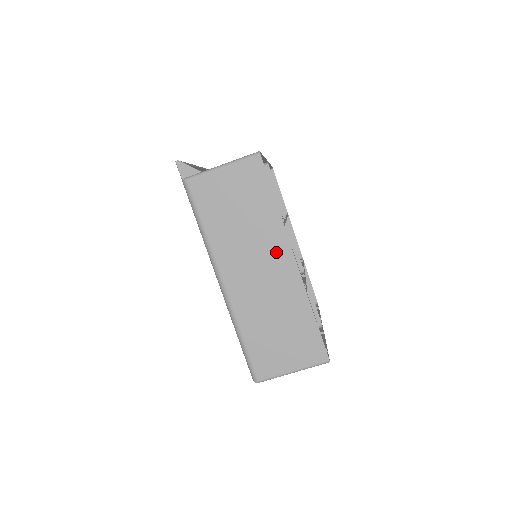
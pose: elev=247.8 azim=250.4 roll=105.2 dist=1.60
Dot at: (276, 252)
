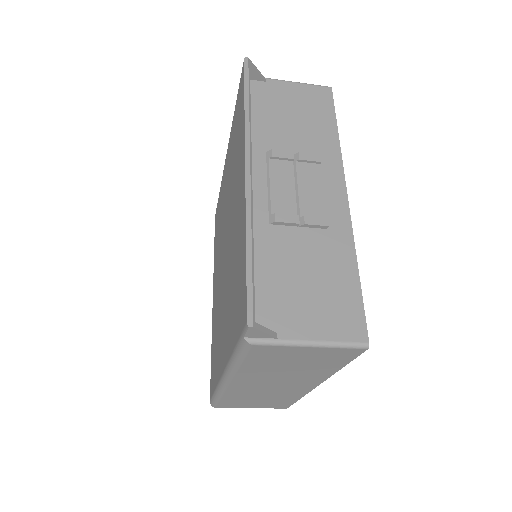
Dot at: (304, 382)
